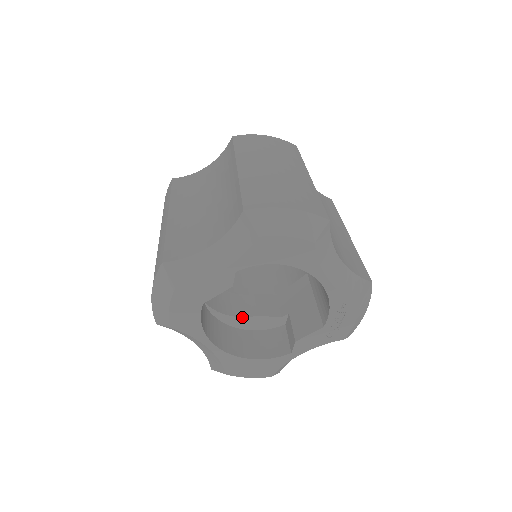
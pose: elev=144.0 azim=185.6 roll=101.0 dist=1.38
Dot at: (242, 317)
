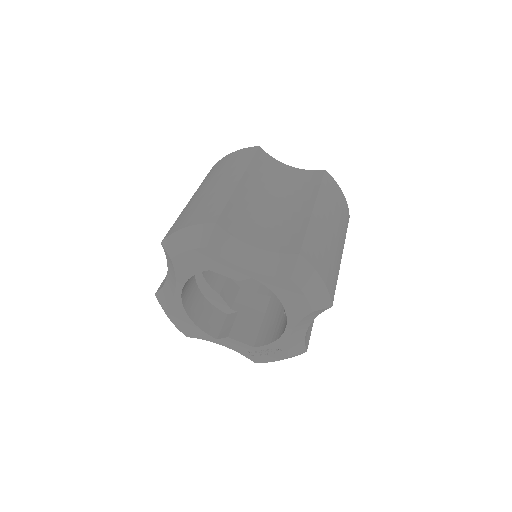
Dot at: (210, 286)
